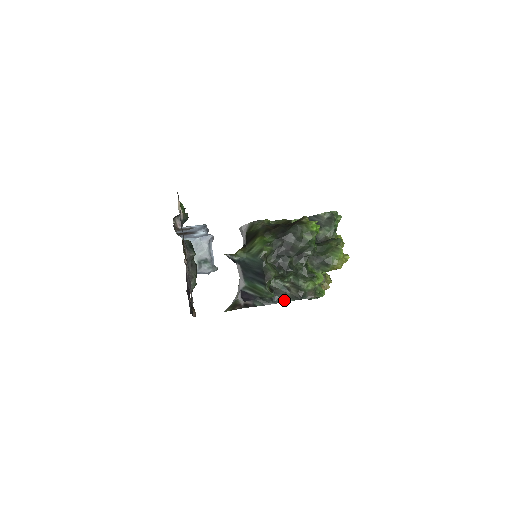
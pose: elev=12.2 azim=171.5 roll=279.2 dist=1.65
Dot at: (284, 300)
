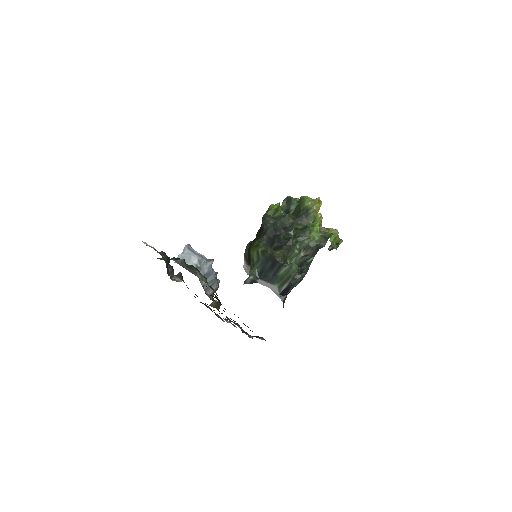
Dot at: (310, 263)
